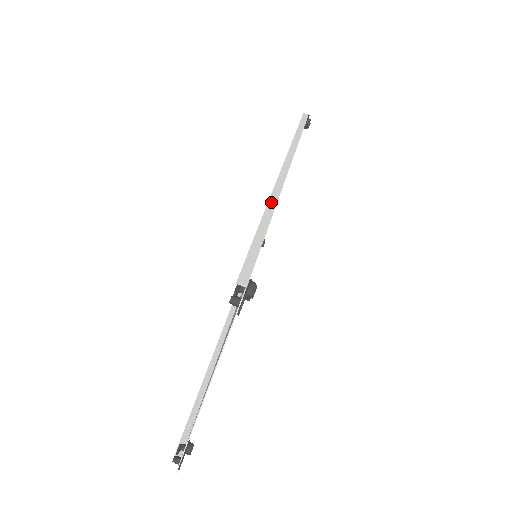
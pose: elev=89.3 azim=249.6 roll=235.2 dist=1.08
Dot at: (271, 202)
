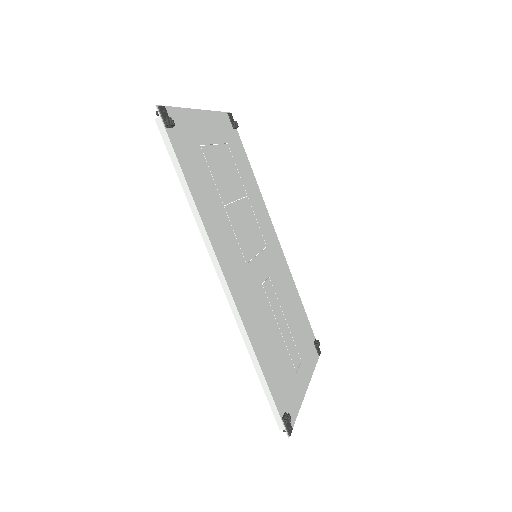
Dot at: (246, 342)
